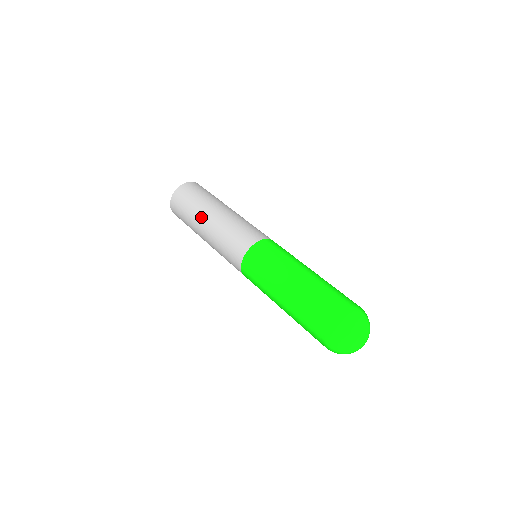
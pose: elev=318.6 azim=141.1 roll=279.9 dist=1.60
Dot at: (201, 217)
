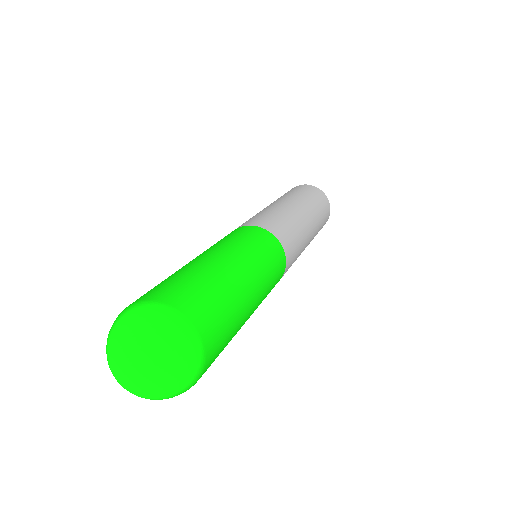
Dot at: occluded
